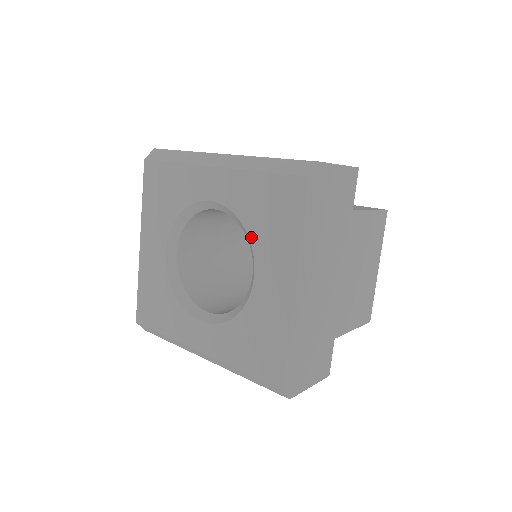
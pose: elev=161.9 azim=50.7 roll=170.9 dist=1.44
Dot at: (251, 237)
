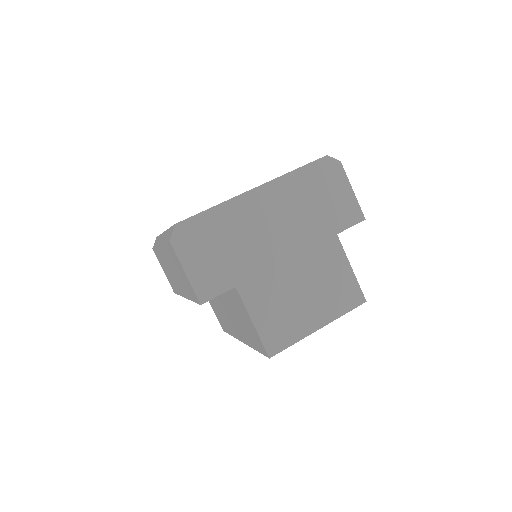
Dot at: occluded
